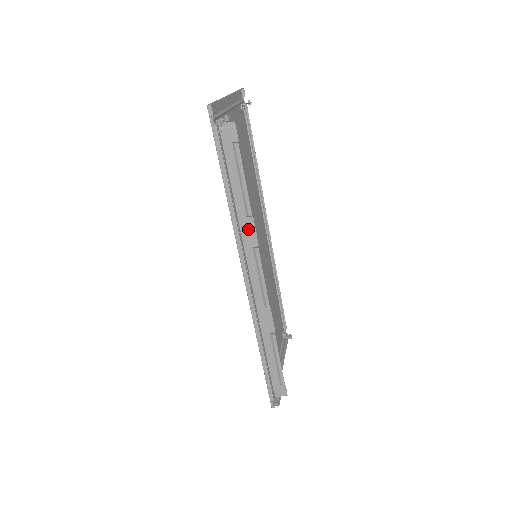
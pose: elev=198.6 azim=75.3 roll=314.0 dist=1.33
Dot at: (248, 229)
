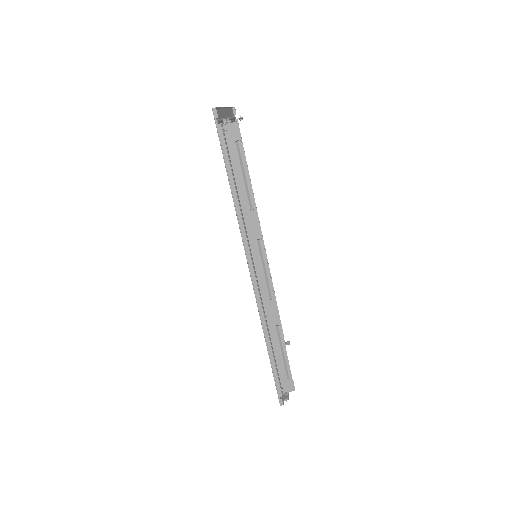
Dot at: (252, 222)
